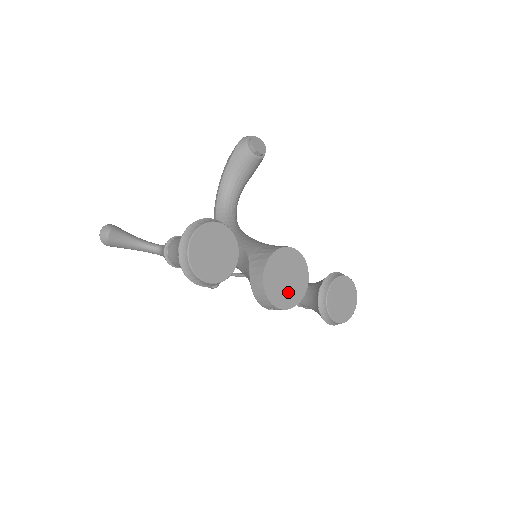
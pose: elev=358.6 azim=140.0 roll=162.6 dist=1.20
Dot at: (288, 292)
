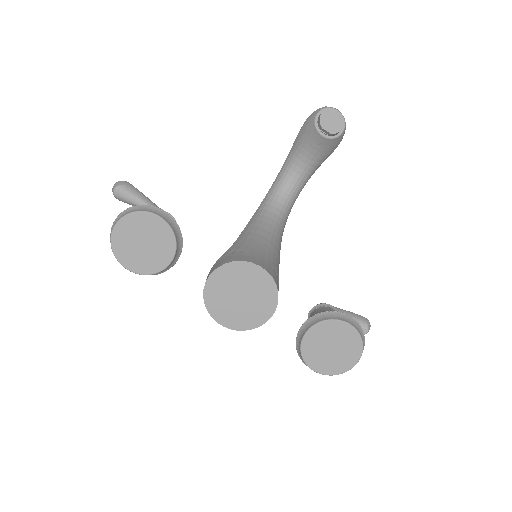
Dot at: (239, 312)
